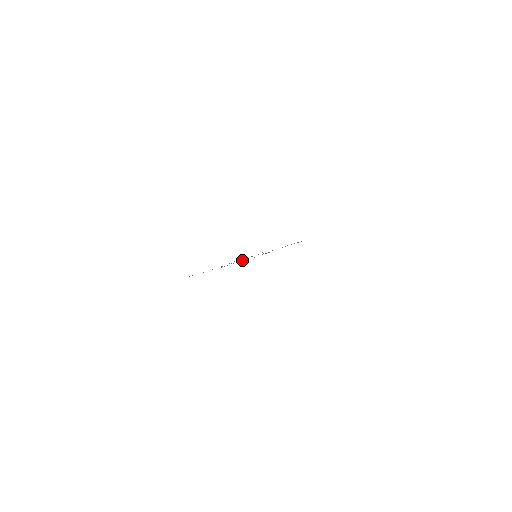
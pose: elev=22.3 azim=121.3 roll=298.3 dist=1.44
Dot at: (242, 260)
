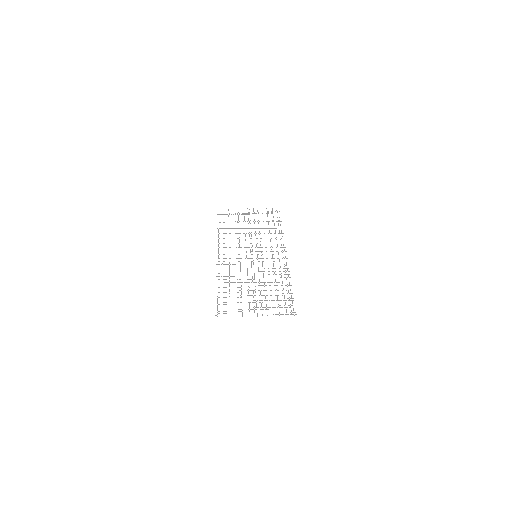
Dot at: occluded
